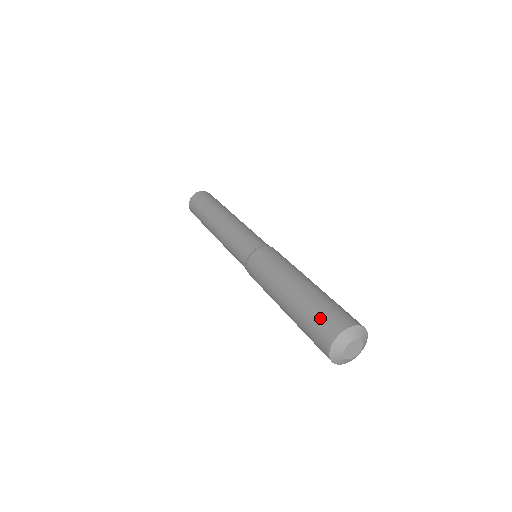
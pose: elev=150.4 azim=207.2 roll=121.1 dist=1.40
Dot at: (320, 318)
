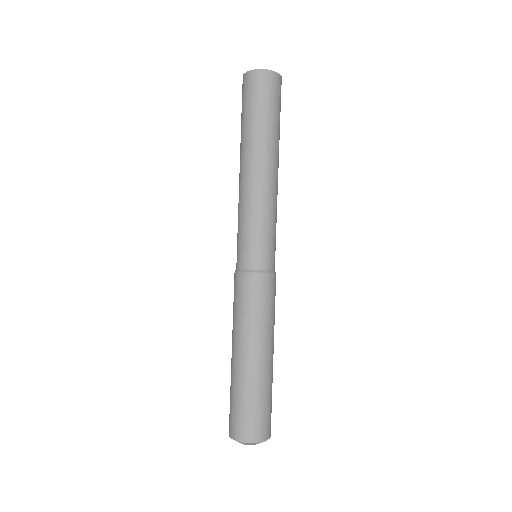
Dot at: (240, 414)
